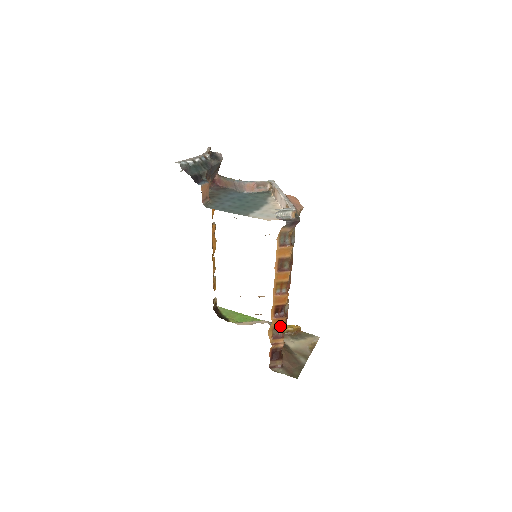
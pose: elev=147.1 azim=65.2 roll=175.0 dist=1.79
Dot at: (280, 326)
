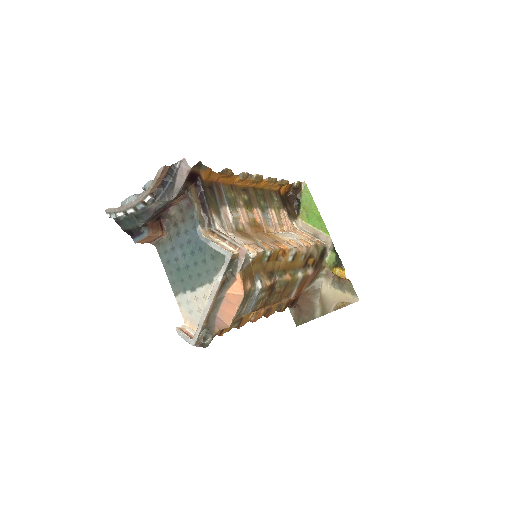
Dot at: occluded
